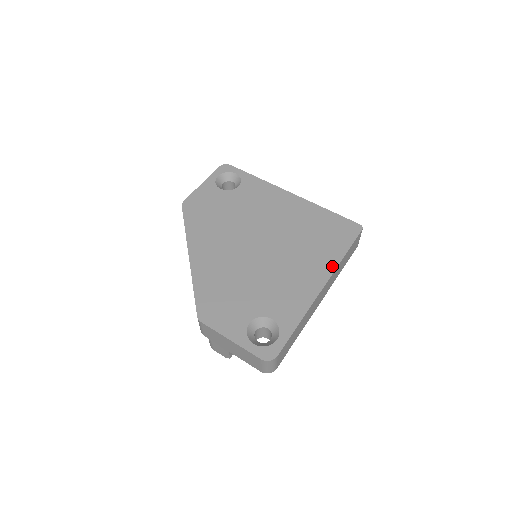
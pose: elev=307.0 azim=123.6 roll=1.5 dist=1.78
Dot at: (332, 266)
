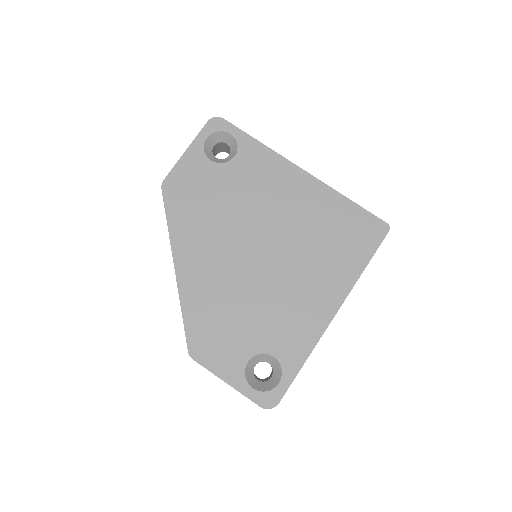
Dot at: (347, 285)
